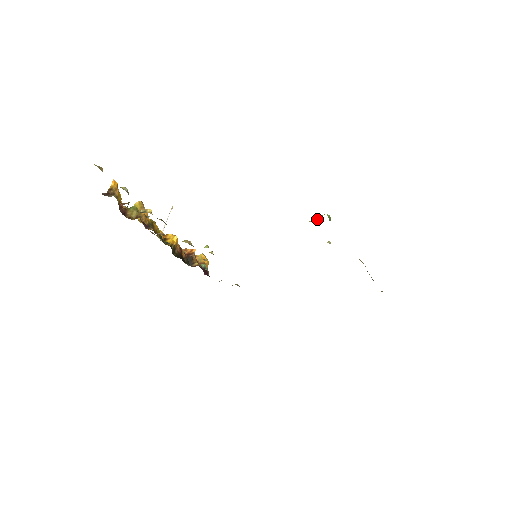
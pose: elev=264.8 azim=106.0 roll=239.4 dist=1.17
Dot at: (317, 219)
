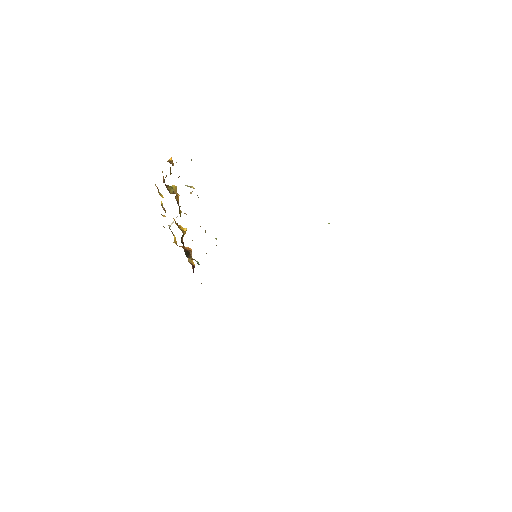
Dot at: (329, 223)
